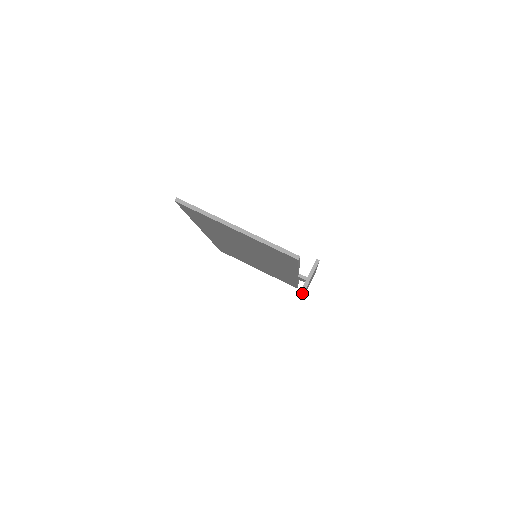
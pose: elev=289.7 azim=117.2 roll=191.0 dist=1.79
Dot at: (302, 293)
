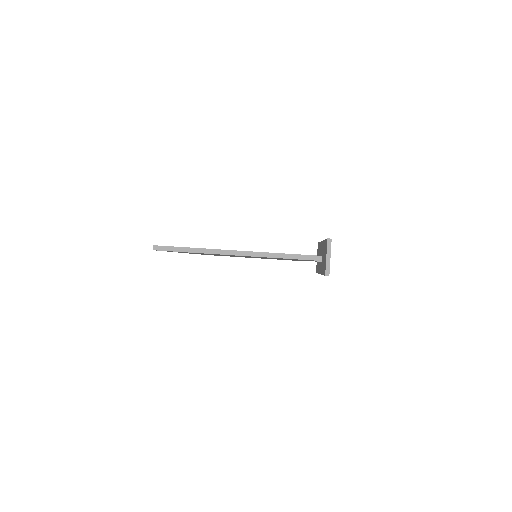
Dot at: occluded
